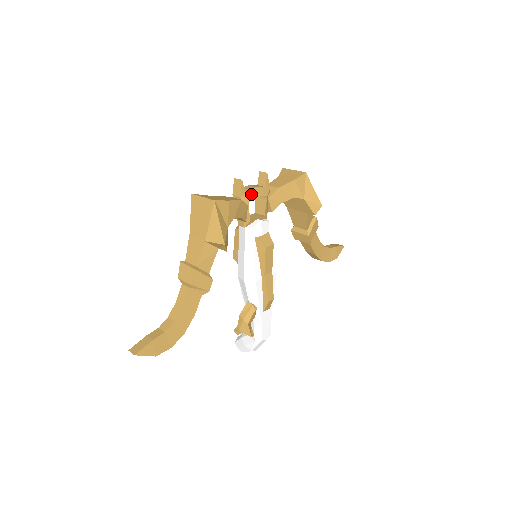
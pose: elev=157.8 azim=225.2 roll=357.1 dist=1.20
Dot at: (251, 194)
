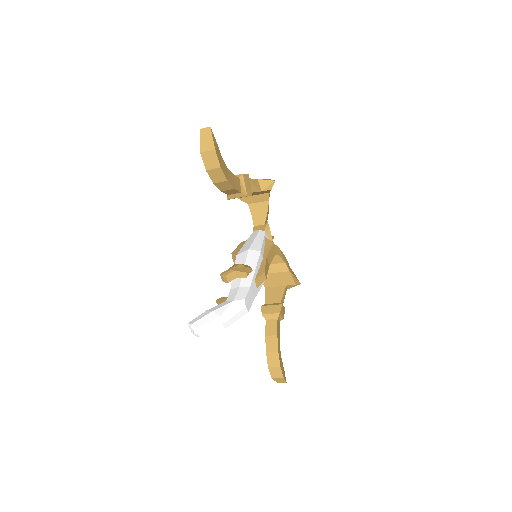
Dot at: (268, 224)
